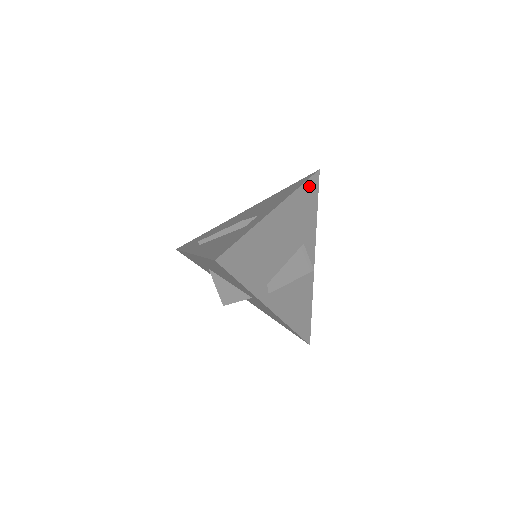
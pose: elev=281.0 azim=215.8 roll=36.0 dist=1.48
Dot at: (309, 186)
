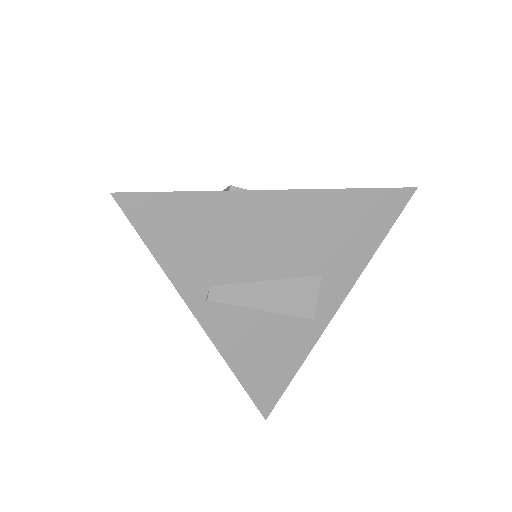
Dot at: (379, 199)
